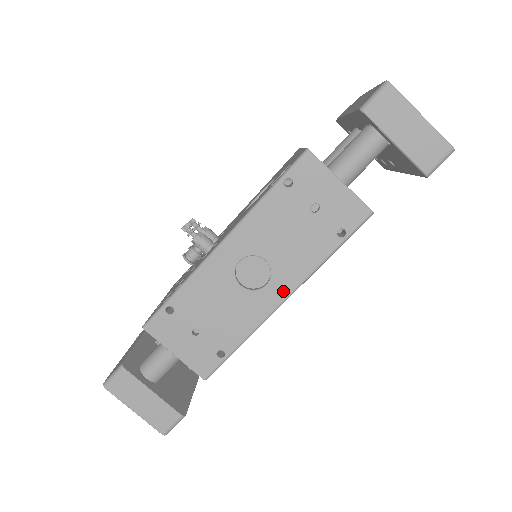
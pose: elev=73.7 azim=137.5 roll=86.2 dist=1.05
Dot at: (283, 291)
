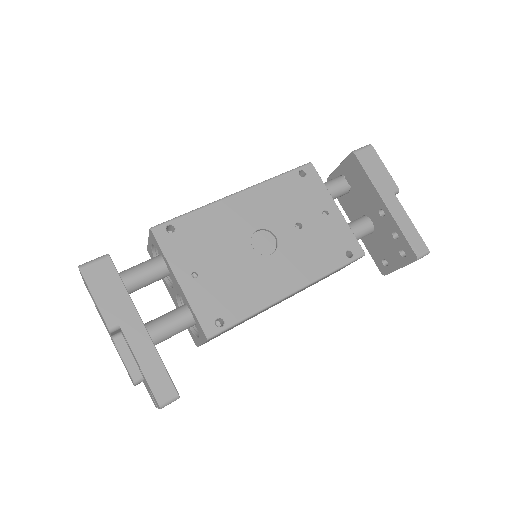
Dot at: occluded
